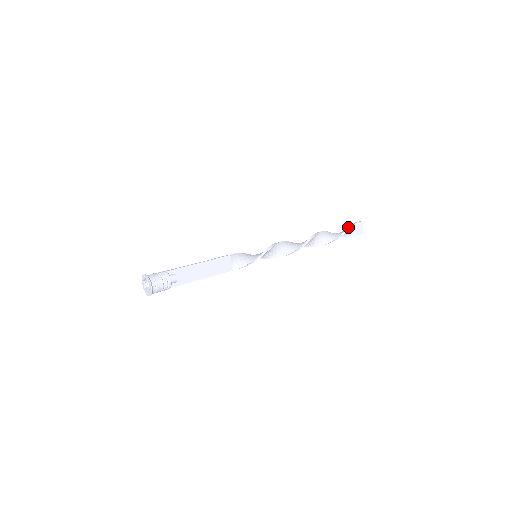
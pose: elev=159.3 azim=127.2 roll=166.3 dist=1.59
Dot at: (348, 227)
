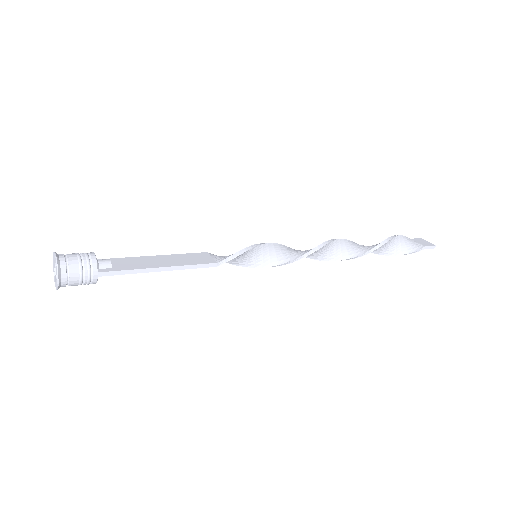
Dot at: occluded
